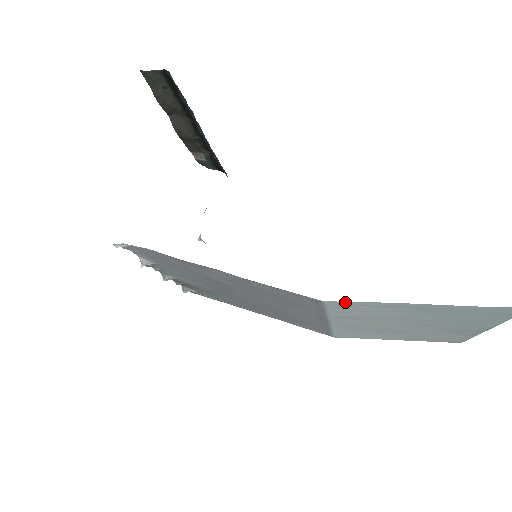
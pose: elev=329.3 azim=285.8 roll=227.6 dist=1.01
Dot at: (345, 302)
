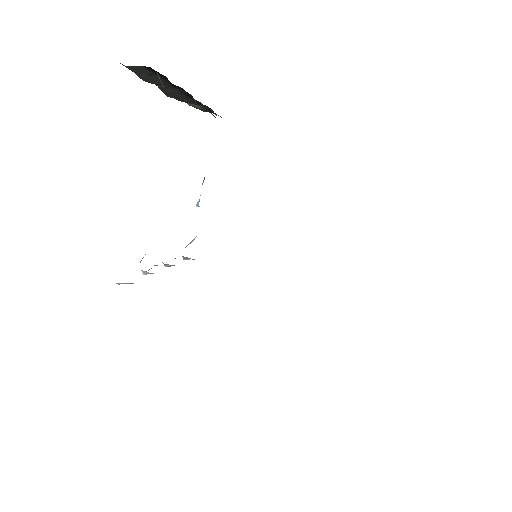
Dot at: occluded
